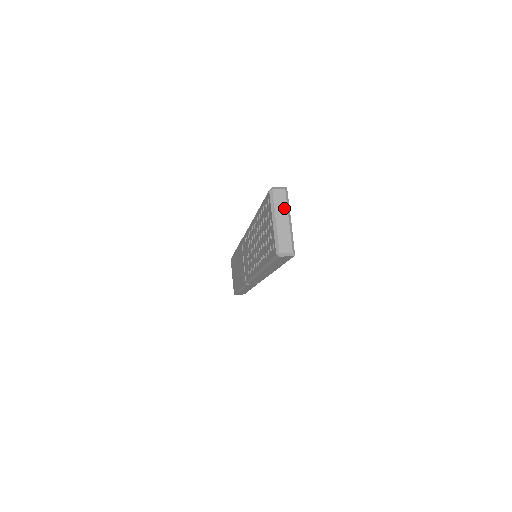
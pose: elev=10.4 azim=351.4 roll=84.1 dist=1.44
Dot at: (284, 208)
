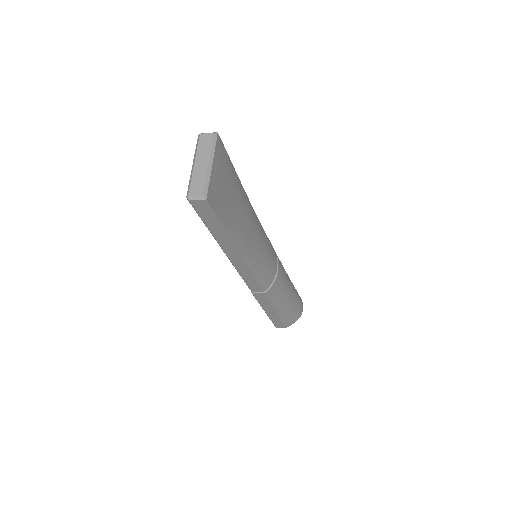
Dot at: (207, 151)
